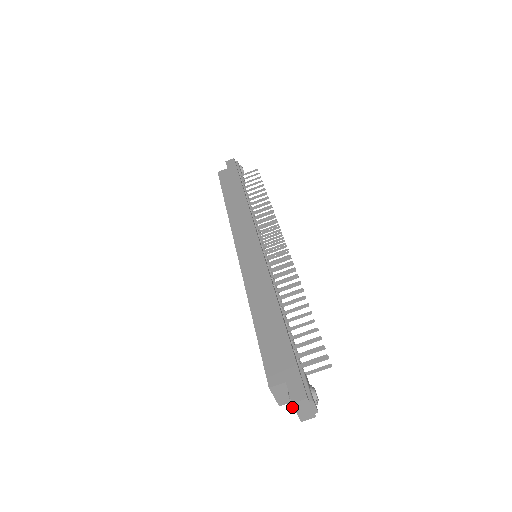
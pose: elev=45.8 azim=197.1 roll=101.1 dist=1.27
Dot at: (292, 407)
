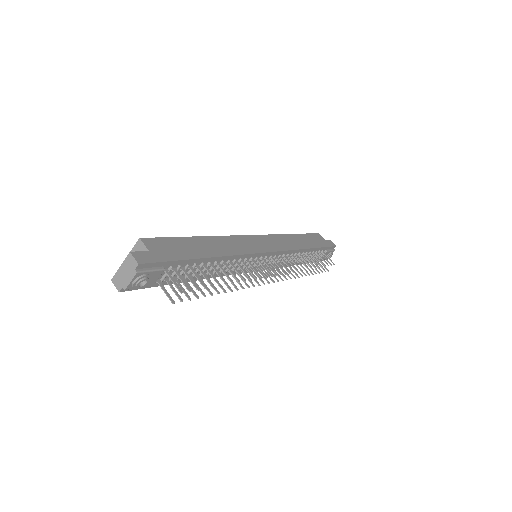
Dot at: (126, 260)
